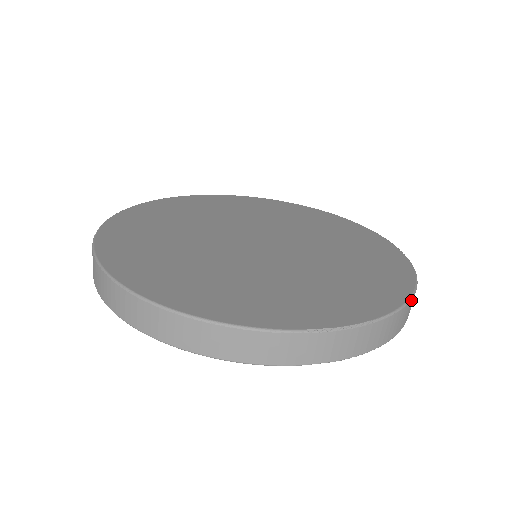
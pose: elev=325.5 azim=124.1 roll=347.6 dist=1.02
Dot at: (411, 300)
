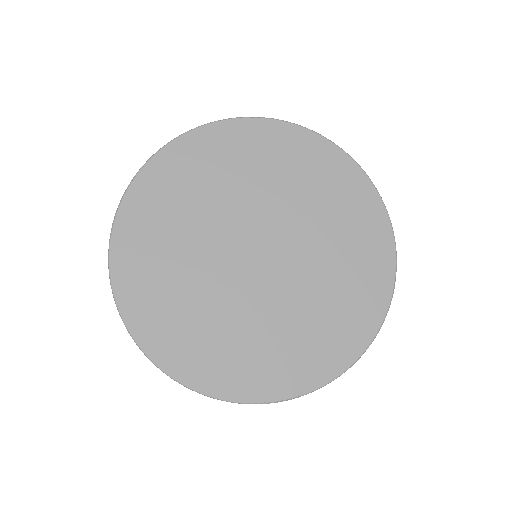
Dot at: (351, 366)
